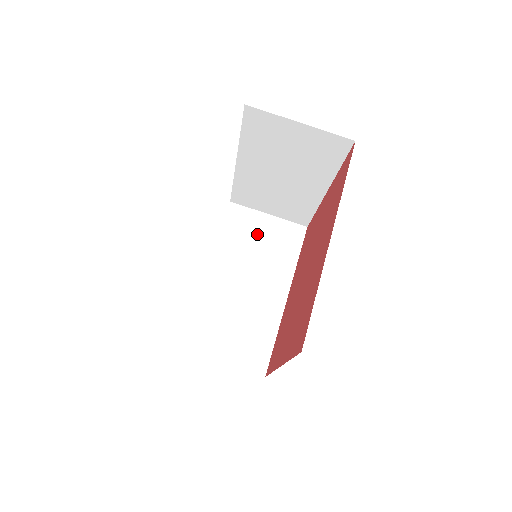
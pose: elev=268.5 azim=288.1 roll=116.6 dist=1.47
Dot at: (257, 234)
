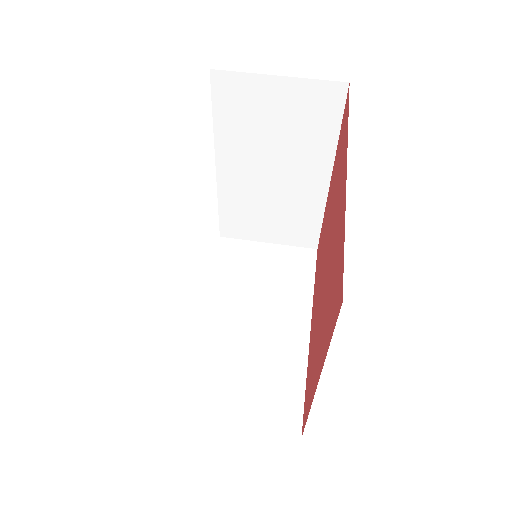
Dot at: (258, 265)
